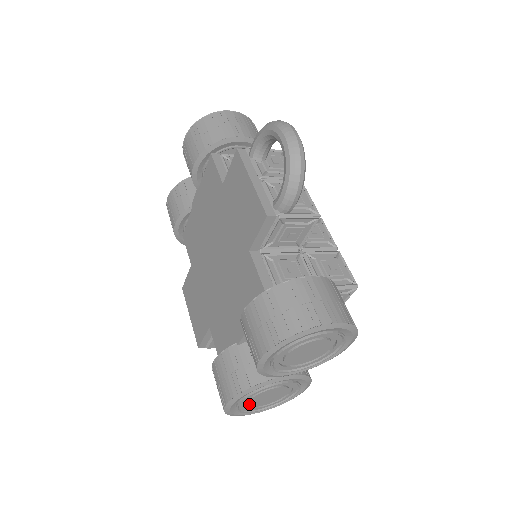
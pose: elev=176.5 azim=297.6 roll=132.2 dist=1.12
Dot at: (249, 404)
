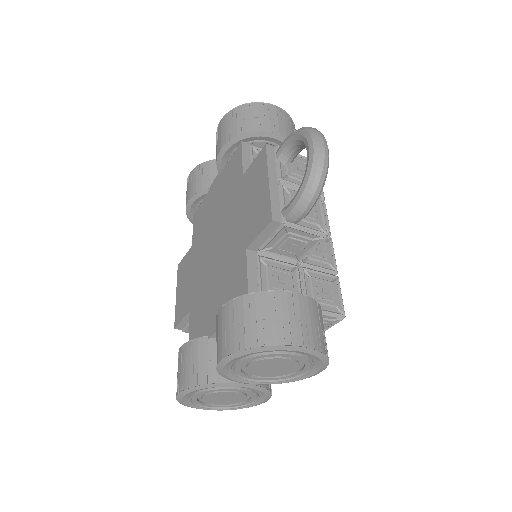
Dot at: (203, 399)
